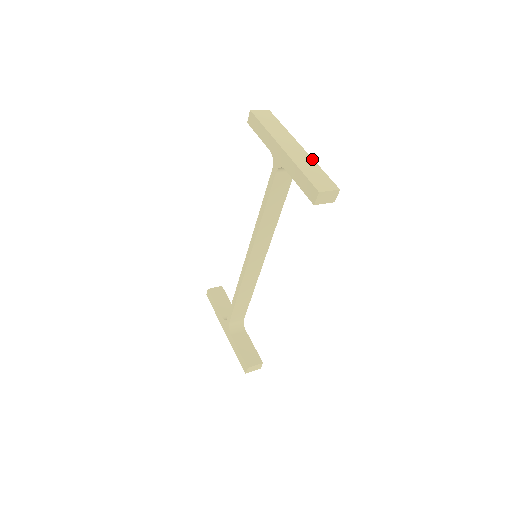
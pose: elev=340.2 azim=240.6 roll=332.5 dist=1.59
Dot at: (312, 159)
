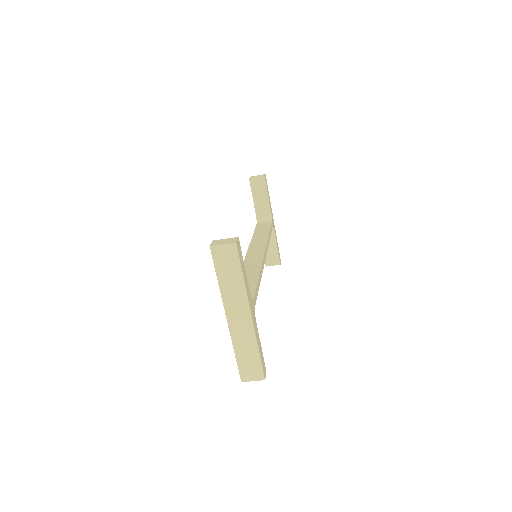
Dot at: occluded
